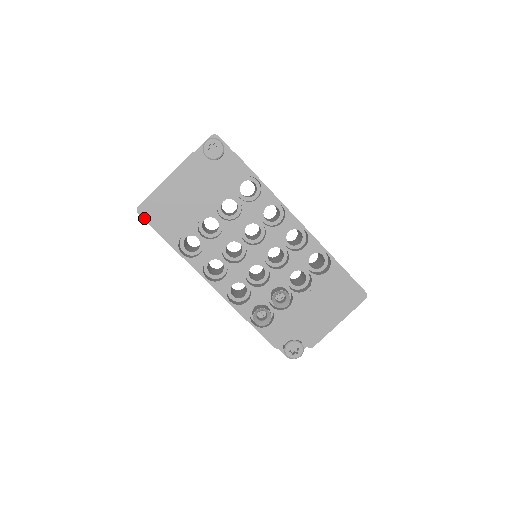
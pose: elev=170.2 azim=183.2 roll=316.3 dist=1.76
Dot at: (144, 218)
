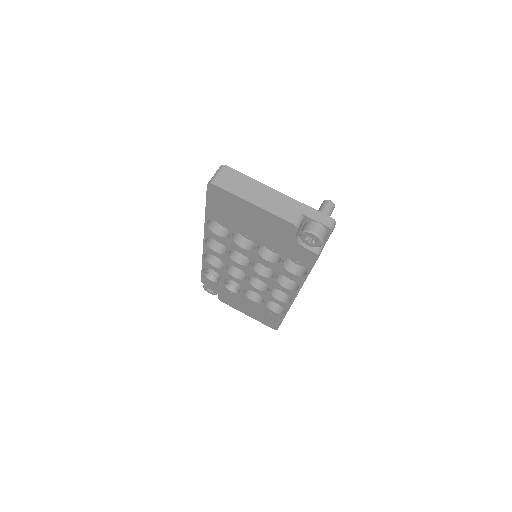
Dot at: (208, 190)
